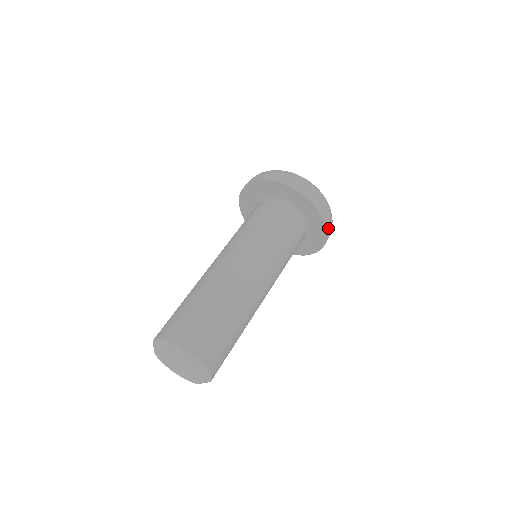
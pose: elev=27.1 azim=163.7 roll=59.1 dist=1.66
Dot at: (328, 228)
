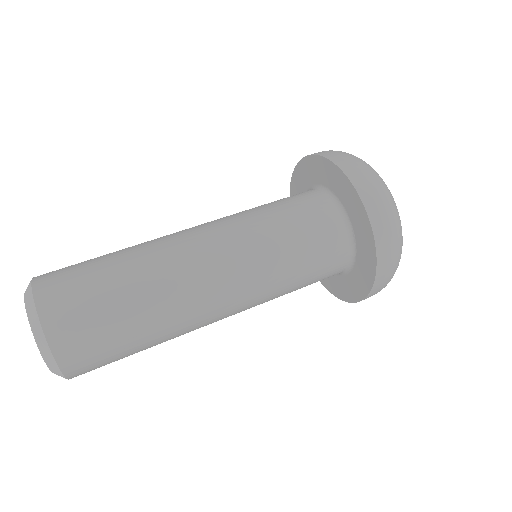
Dot at: (379, 278)
